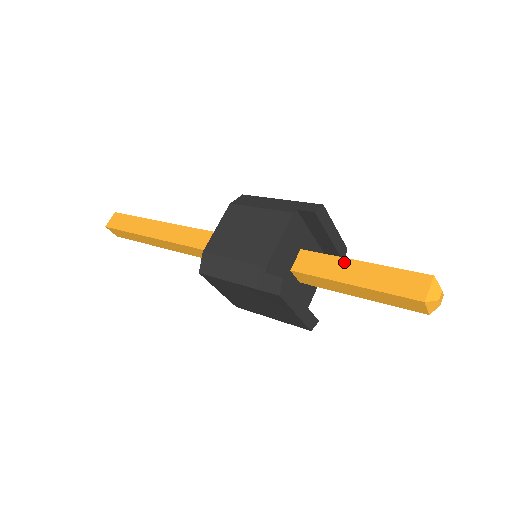
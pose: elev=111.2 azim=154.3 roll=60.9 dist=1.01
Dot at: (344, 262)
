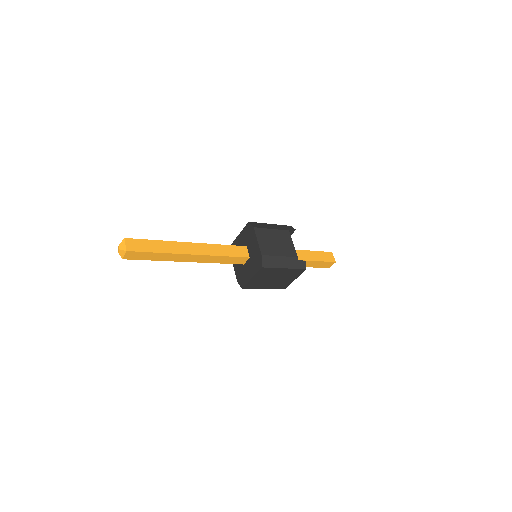
Dot at: (303, 252)
